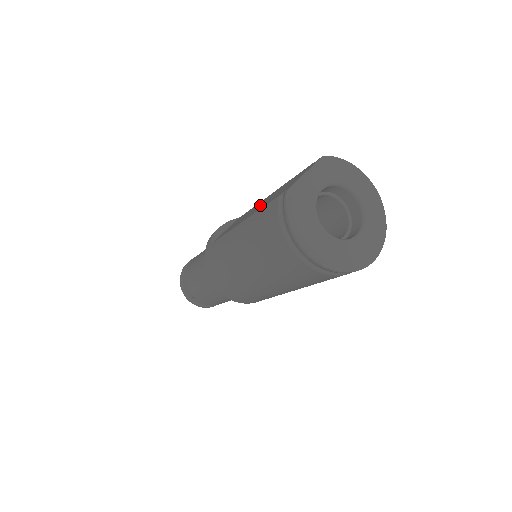
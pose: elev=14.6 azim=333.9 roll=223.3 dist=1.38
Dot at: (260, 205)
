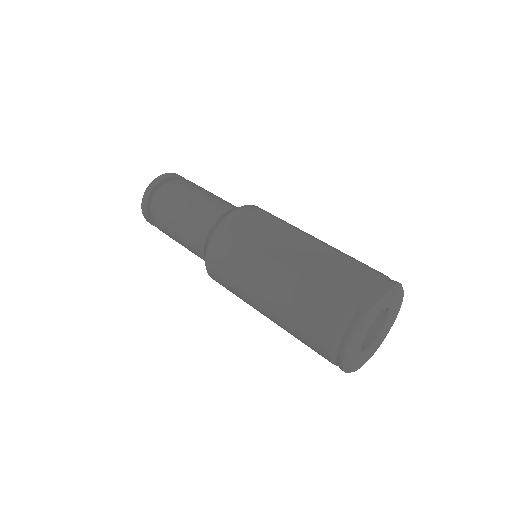
Dot at: (311, 260)
